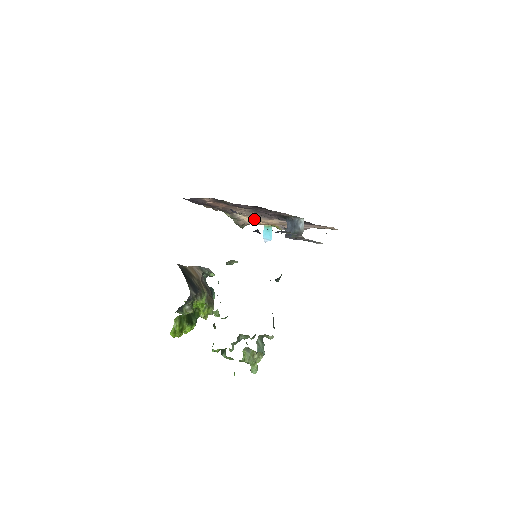
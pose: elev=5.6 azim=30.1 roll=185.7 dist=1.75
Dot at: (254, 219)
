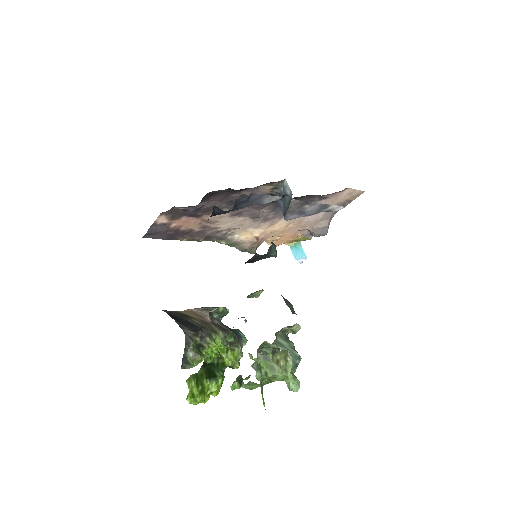
Dot at: (256, 232)
